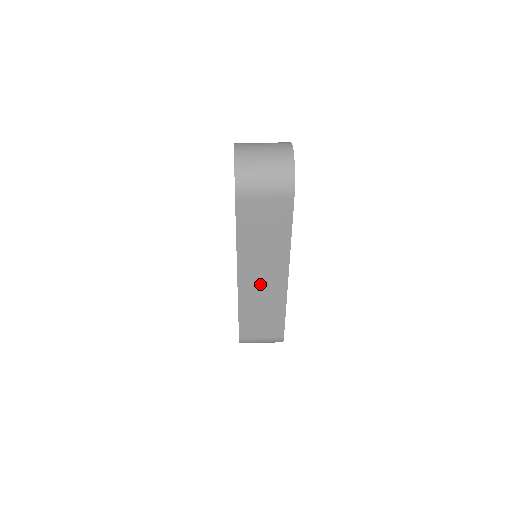
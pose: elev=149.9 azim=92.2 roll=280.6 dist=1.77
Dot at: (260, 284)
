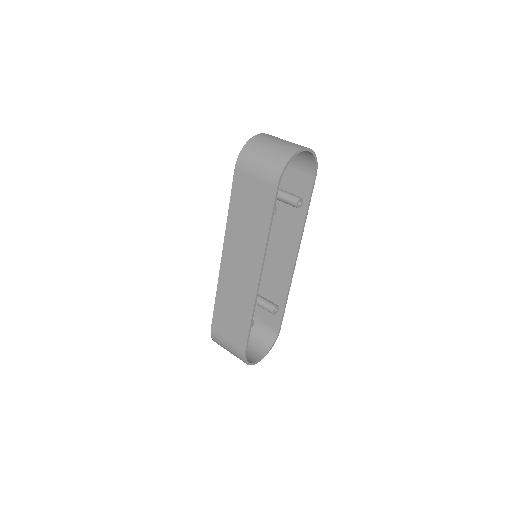
Dot at: (237, 274)
